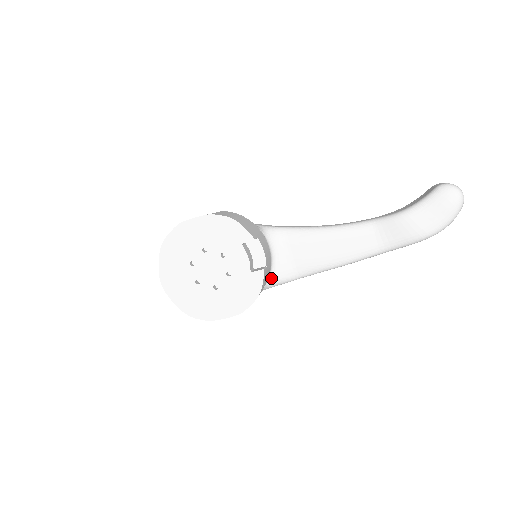
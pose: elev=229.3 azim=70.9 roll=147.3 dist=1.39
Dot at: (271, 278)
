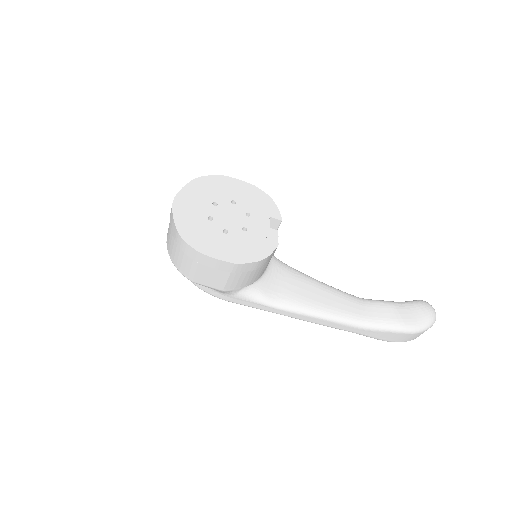
Dot at: (255, 286)
